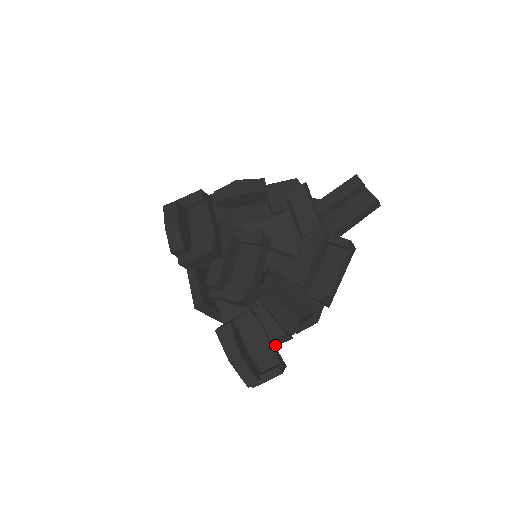
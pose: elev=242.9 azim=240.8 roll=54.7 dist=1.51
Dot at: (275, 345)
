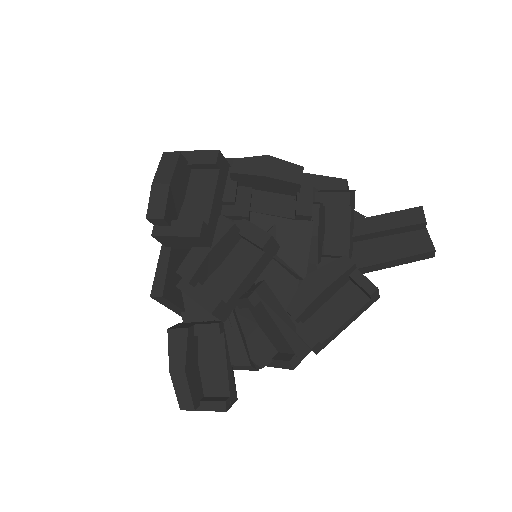
Dot at: (235, 369)
